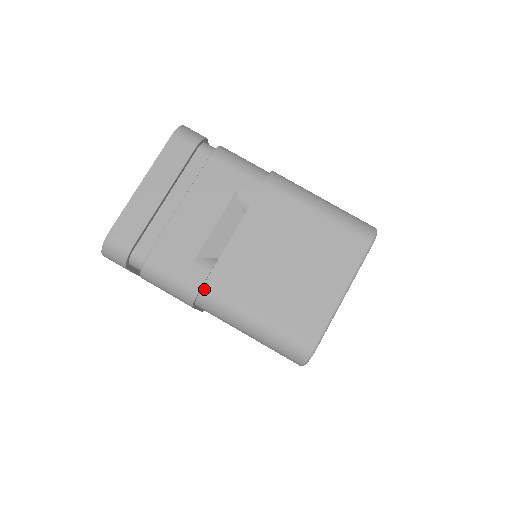
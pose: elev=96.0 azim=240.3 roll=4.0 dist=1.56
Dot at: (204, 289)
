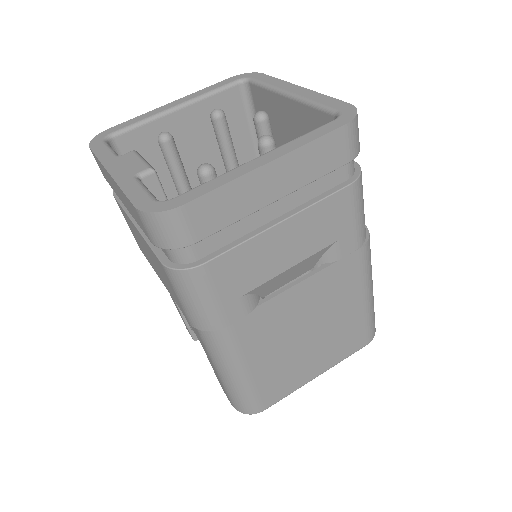
Dot at: (226, 326)
